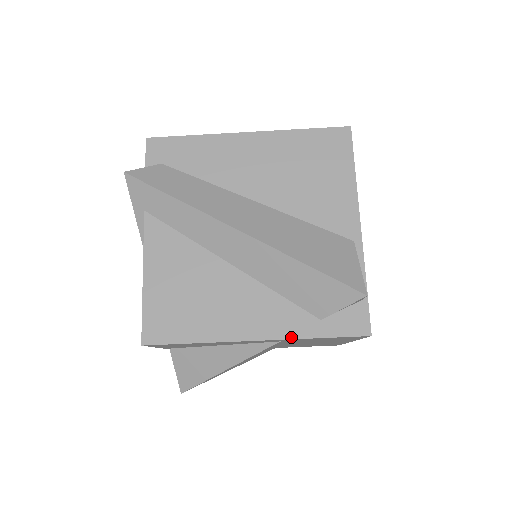
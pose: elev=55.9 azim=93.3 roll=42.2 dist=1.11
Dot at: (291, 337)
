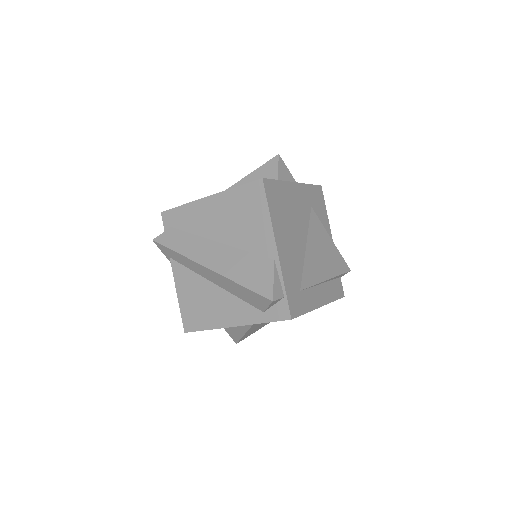
Dot at: (250, 323)
